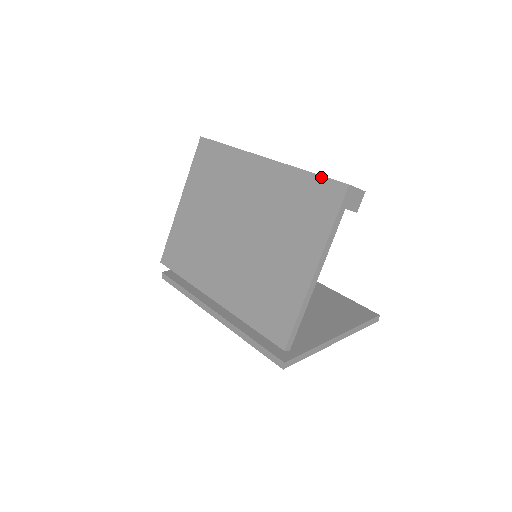
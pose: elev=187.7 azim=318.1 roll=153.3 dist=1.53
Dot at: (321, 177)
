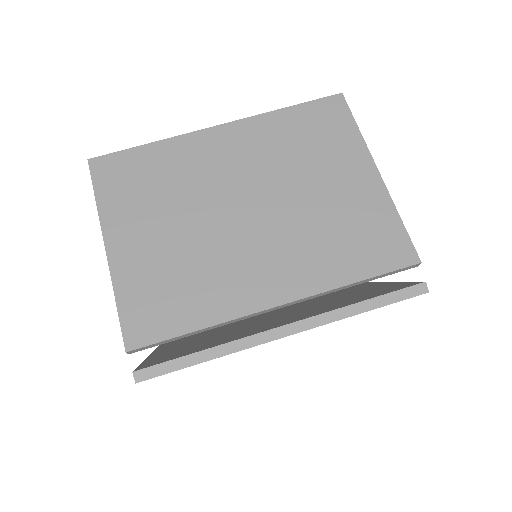
Dot at: (308, 103)
